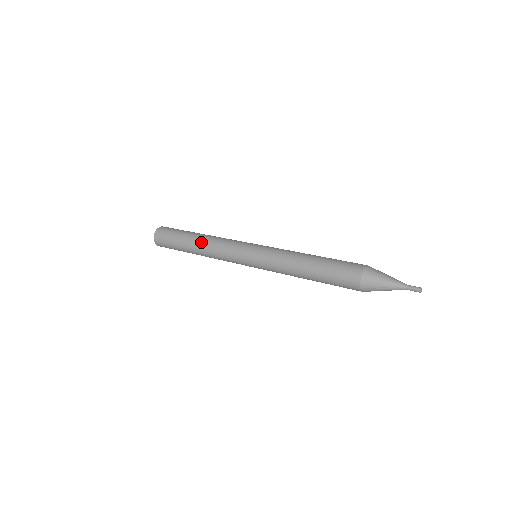
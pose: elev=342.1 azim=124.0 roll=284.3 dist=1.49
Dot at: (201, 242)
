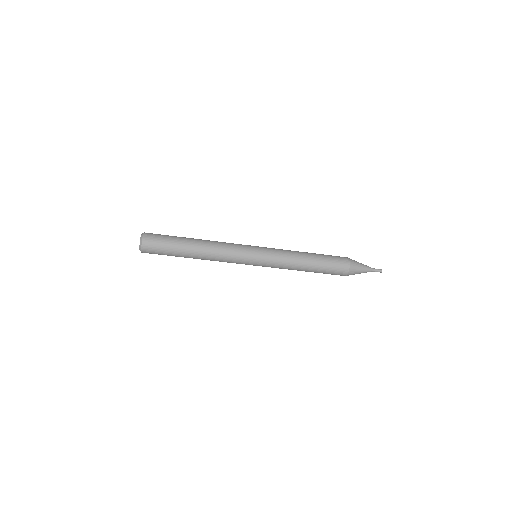
Dot at: occluded
